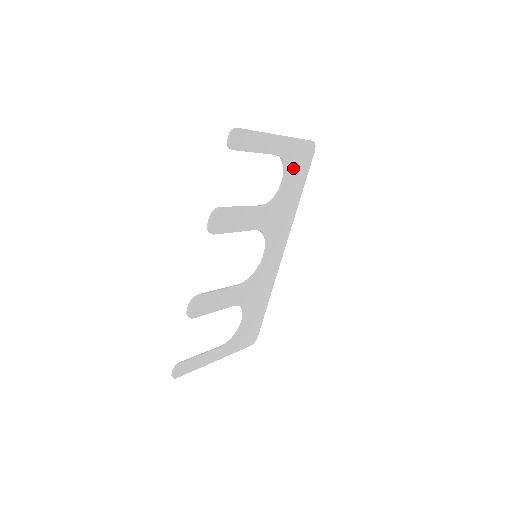
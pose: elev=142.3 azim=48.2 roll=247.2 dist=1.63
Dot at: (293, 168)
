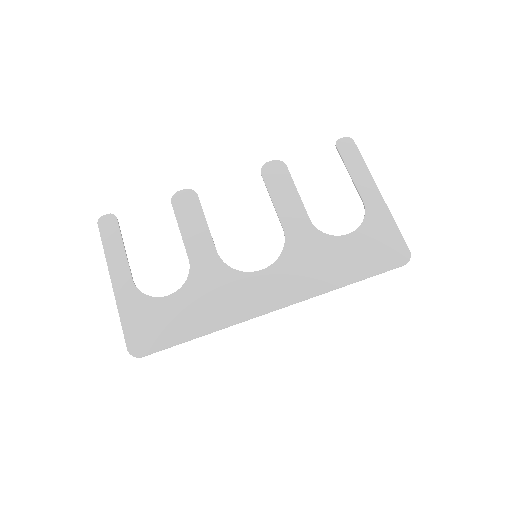
Dot at: (368, 241)
